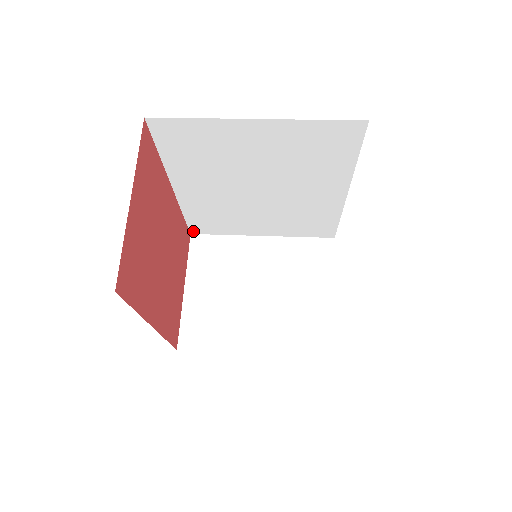
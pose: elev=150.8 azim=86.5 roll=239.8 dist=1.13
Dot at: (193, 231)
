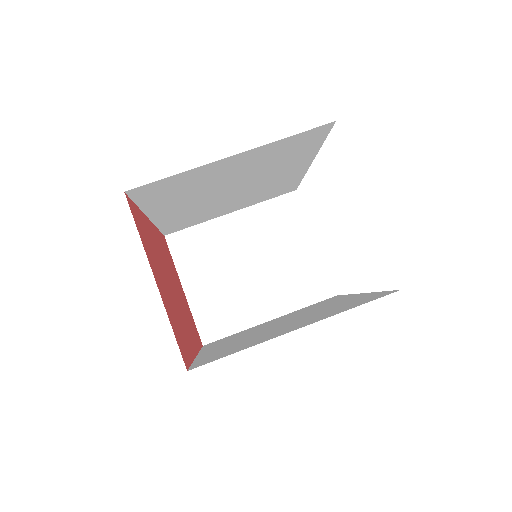
Dot at: (167, 233)
